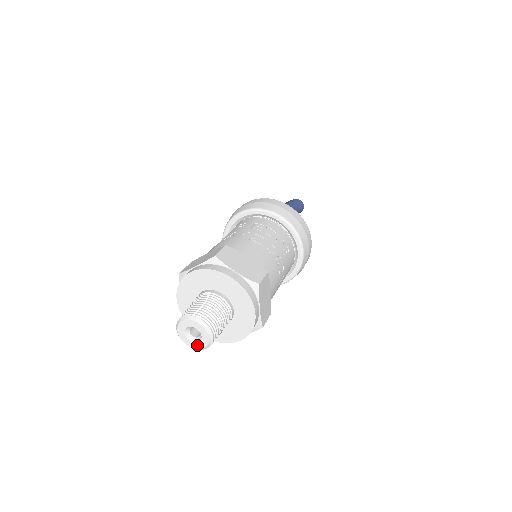
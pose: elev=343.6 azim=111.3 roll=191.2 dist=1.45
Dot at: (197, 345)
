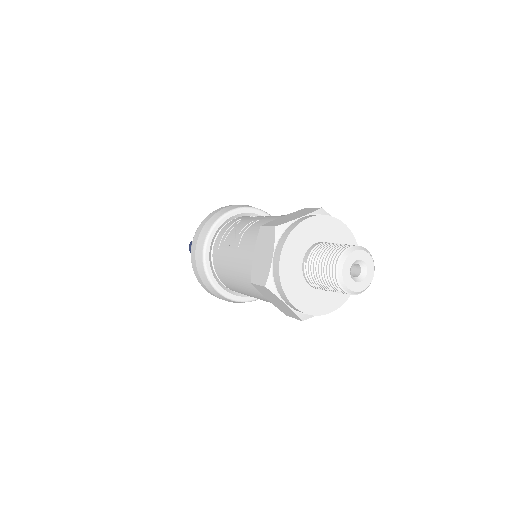
Dot at: (359, 286)
